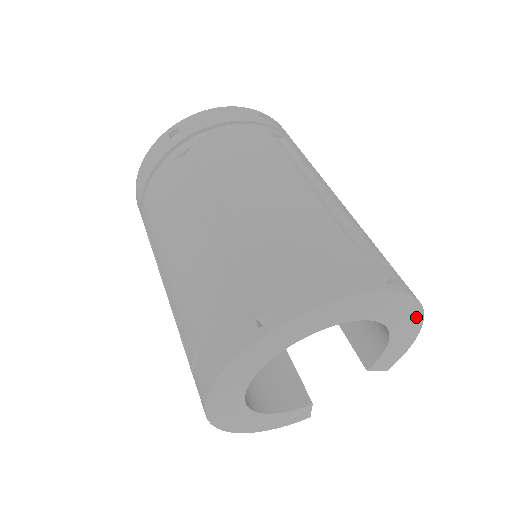
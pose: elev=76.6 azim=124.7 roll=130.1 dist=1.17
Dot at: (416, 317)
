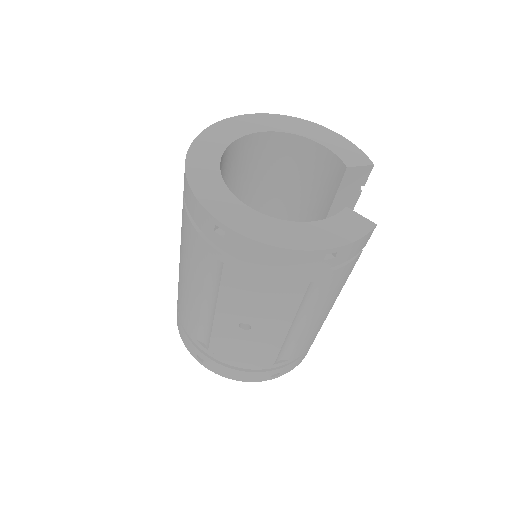
Dot at: (306, 124)
